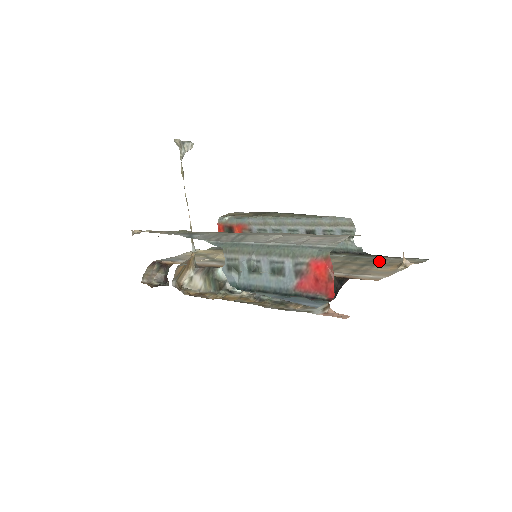
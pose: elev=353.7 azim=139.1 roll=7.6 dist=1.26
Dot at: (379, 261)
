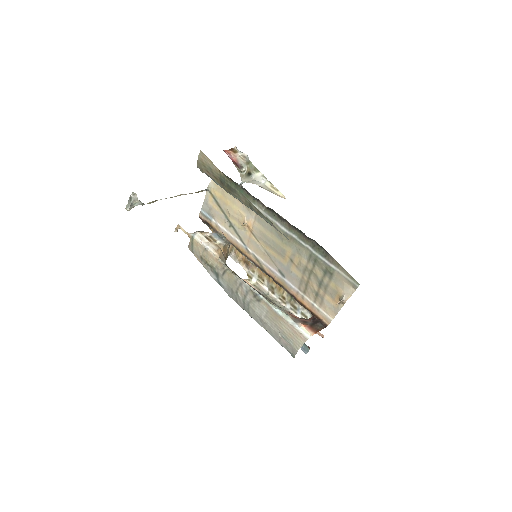
Dot at: (329, 275)
